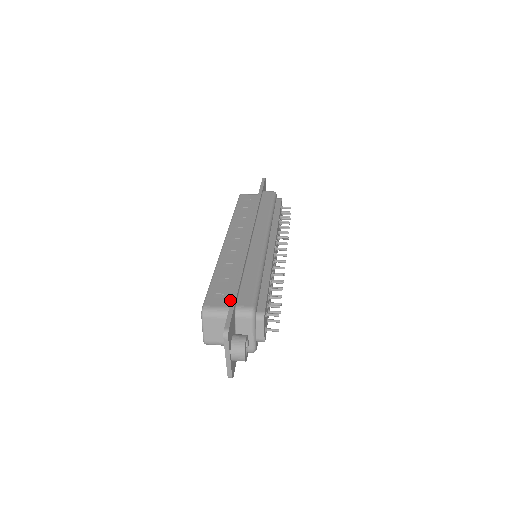
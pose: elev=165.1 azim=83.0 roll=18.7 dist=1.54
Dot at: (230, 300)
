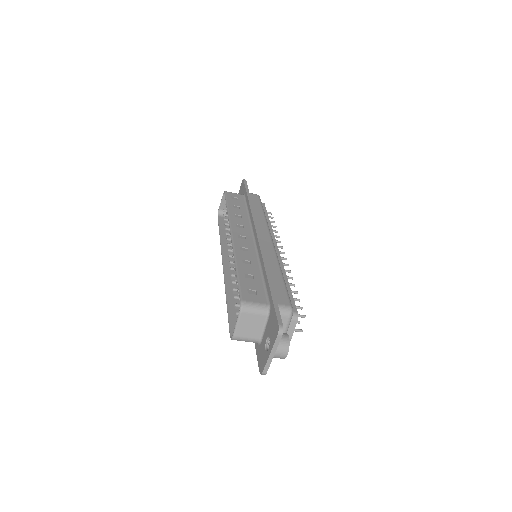
Dot at: (265, 297)
